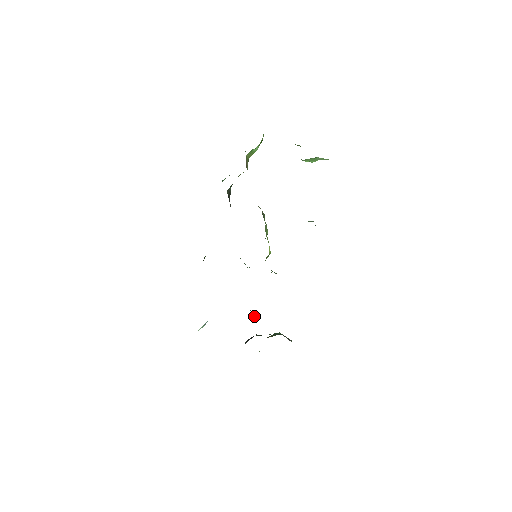
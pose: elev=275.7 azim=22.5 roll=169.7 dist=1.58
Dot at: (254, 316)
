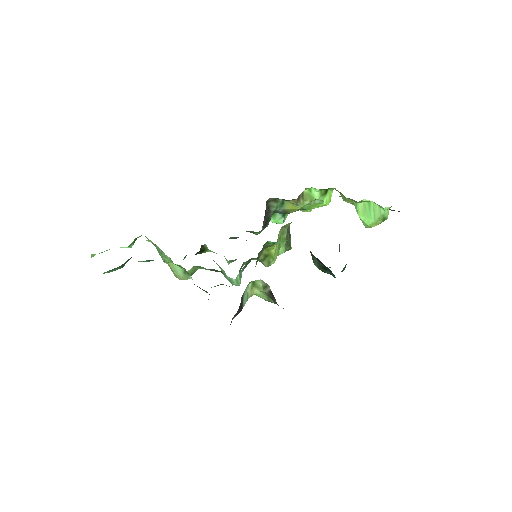
Dot at: occluded
